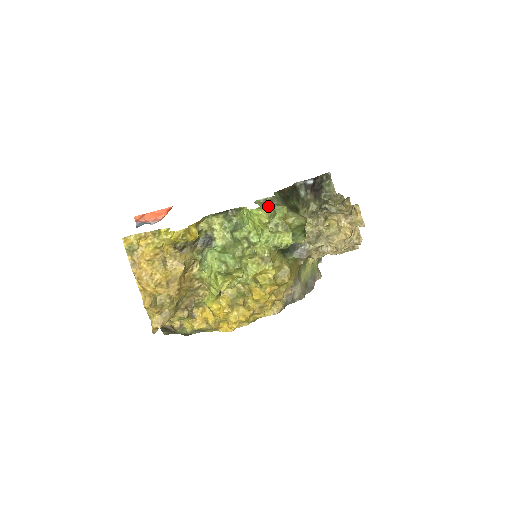
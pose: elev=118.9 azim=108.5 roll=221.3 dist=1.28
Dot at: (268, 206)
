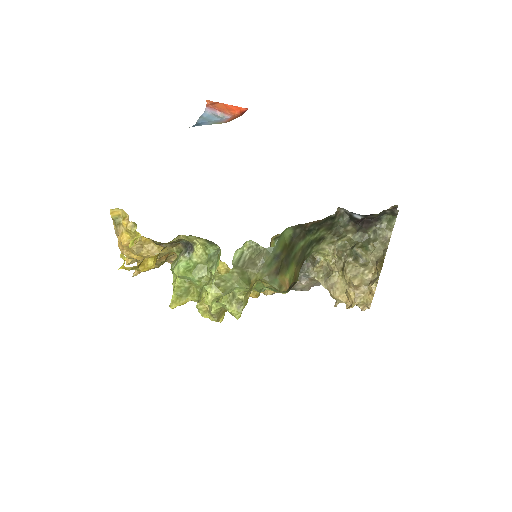
Dot at: (232, 278)
